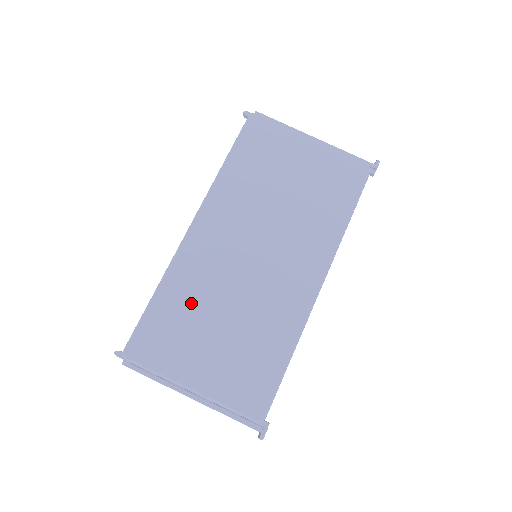
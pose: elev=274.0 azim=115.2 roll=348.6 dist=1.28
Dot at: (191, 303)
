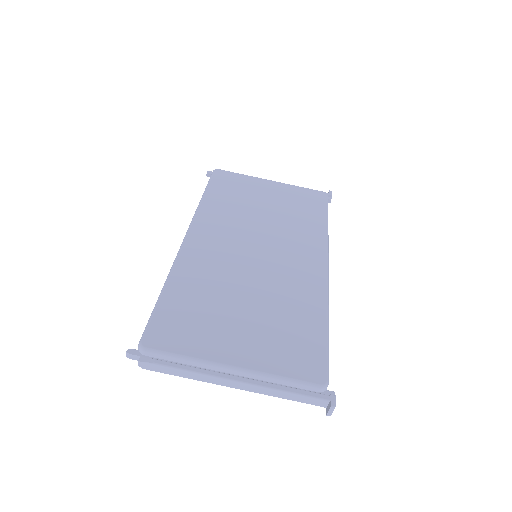
Dot at: (206, 291)
